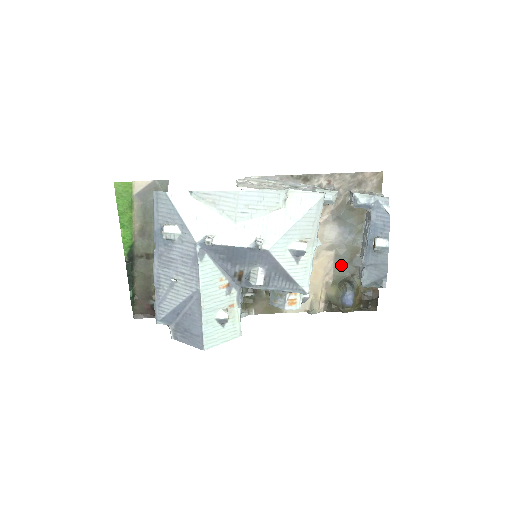
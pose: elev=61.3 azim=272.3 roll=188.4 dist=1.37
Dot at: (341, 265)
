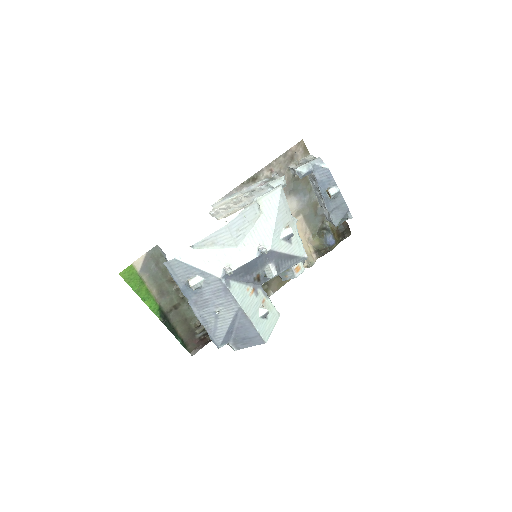
Dot at: (311, 221)
